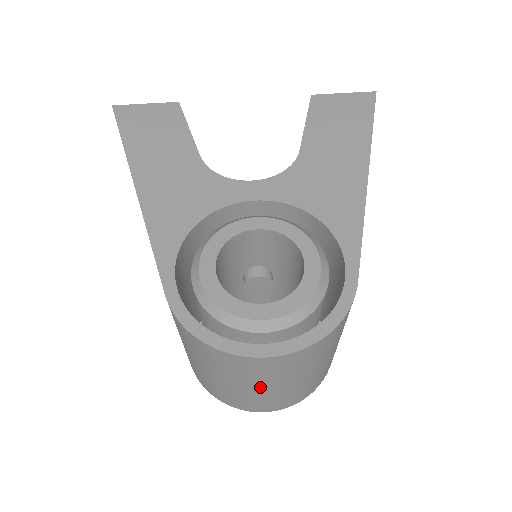
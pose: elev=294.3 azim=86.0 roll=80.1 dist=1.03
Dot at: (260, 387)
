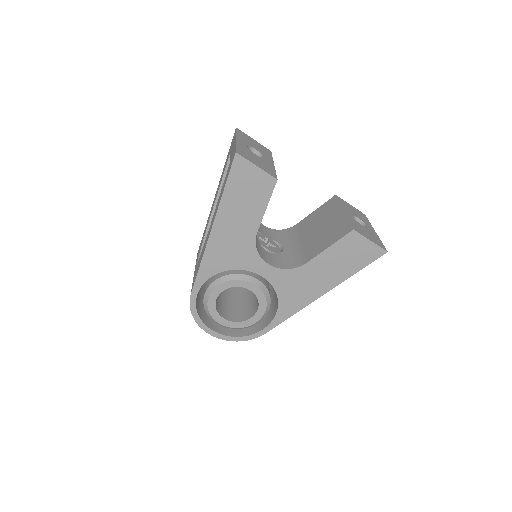
Dot at: occluded
